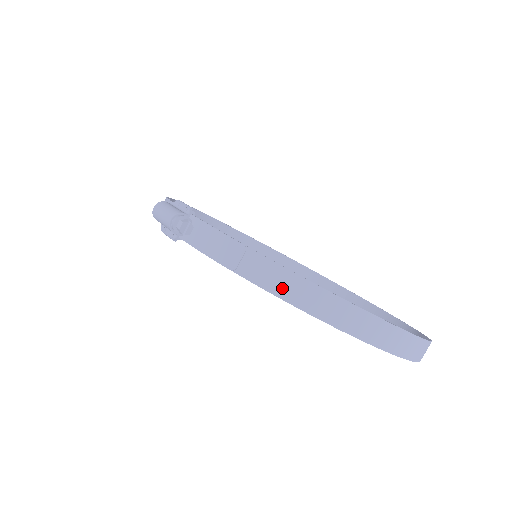
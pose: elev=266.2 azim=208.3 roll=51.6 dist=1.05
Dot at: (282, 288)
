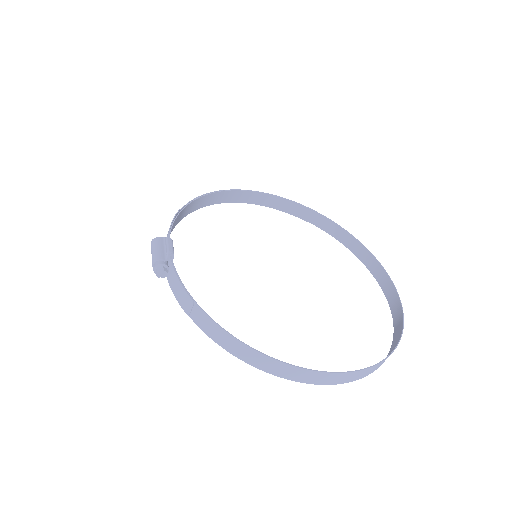
Dot at: (217, 337)
